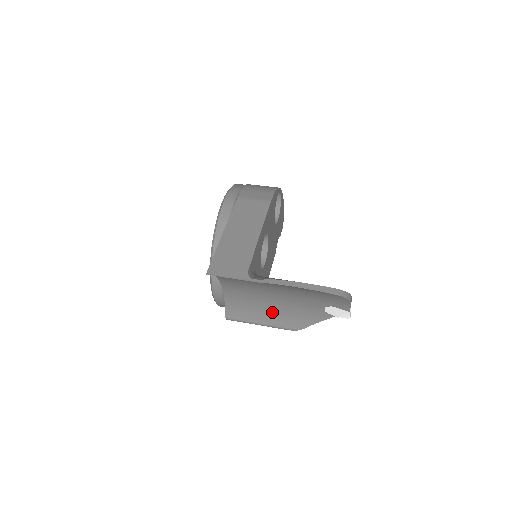
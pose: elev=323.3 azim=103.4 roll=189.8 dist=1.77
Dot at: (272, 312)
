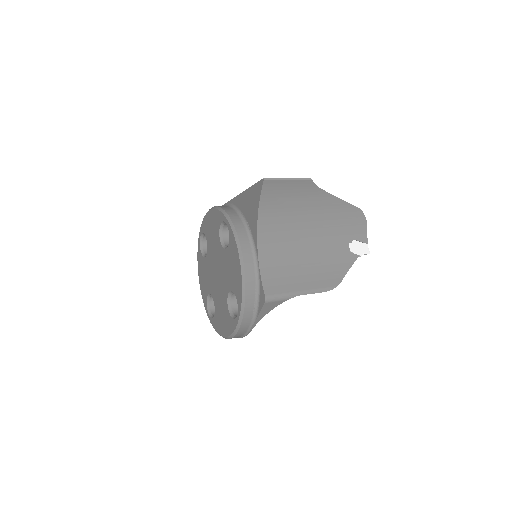
Dot at: (307, 271)
